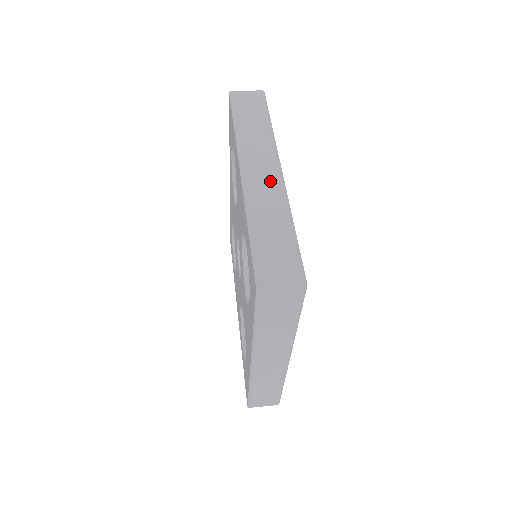
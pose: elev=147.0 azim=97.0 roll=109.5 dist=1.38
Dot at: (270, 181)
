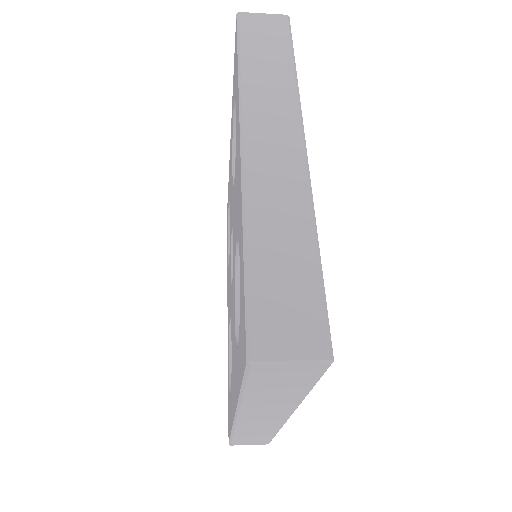
Dot at: (286, 164)
